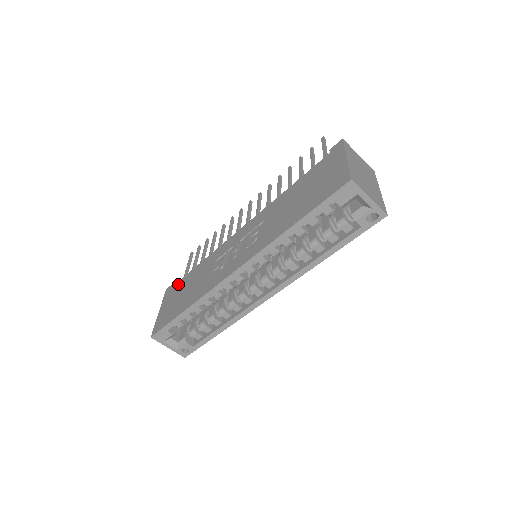
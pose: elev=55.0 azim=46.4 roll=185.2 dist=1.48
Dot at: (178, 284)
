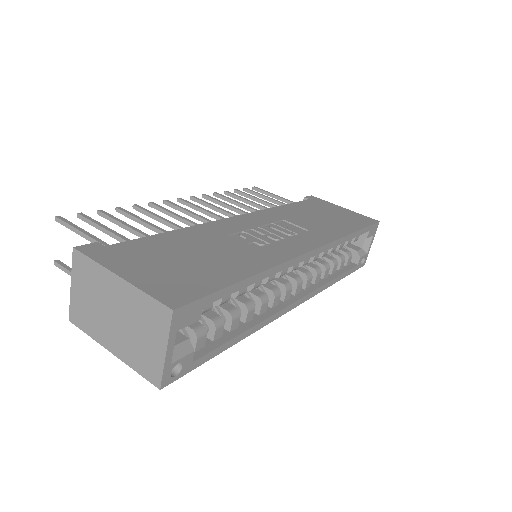
Dot at: (132, 245)
